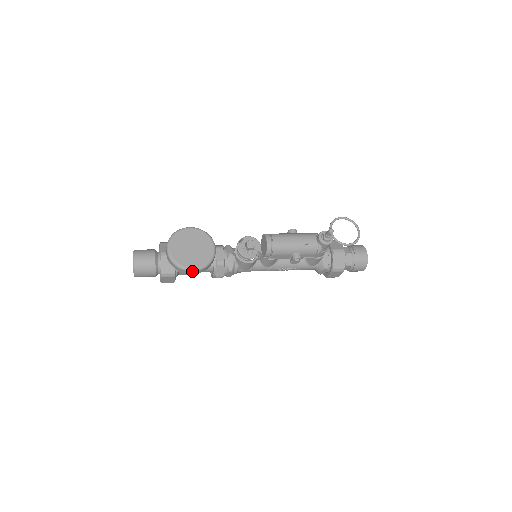
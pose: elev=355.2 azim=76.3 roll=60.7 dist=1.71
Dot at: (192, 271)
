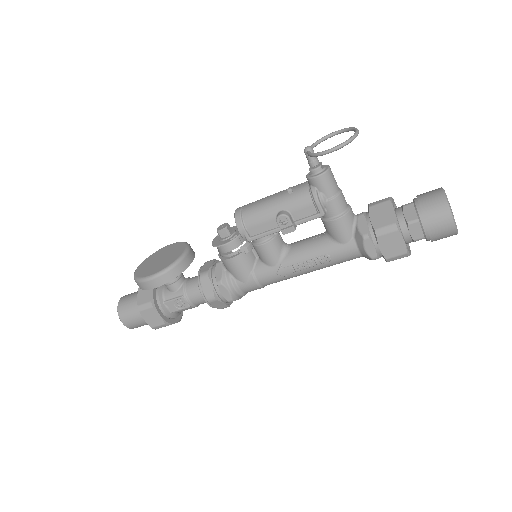
Dot at: (149, 280)
